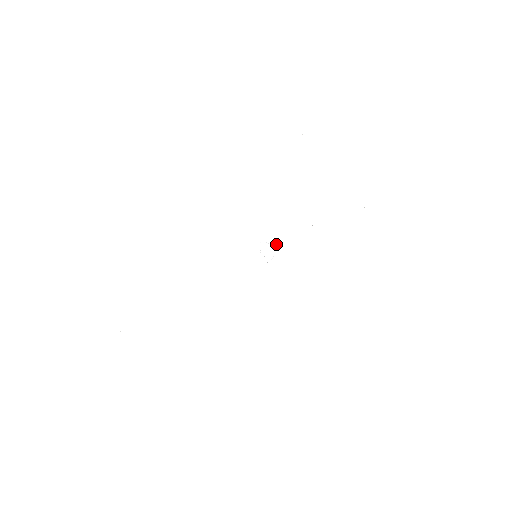
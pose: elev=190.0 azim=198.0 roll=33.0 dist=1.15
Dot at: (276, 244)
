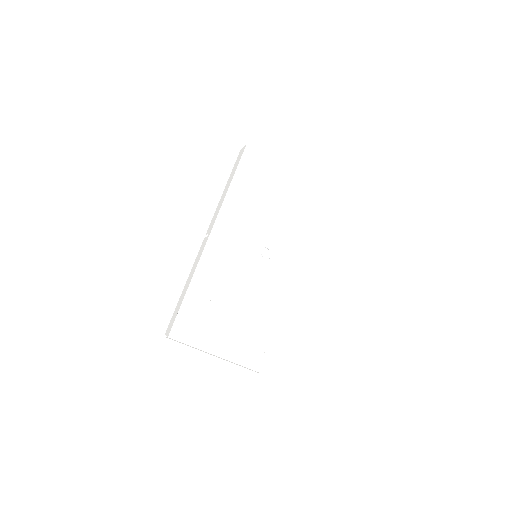
Dot at: (270, 247)
